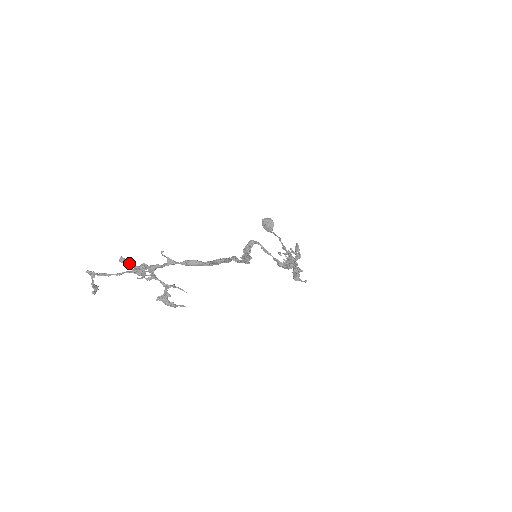
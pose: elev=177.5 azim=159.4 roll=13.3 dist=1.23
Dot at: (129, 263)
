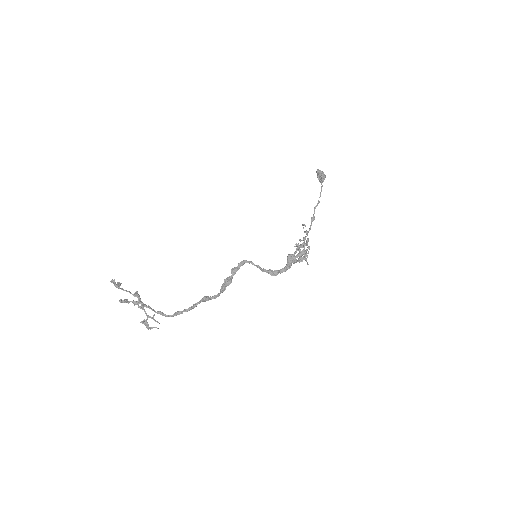
Dot at: (125, 302)
